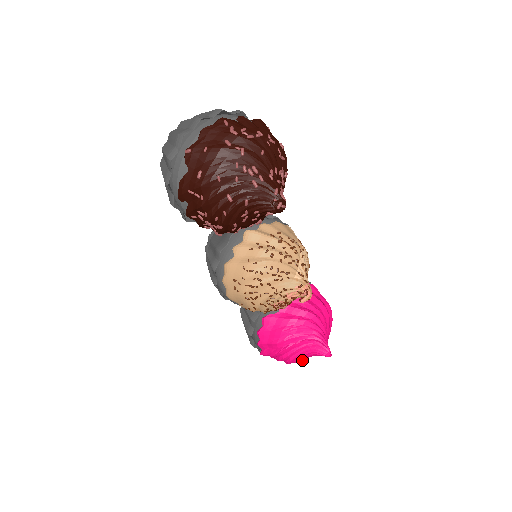
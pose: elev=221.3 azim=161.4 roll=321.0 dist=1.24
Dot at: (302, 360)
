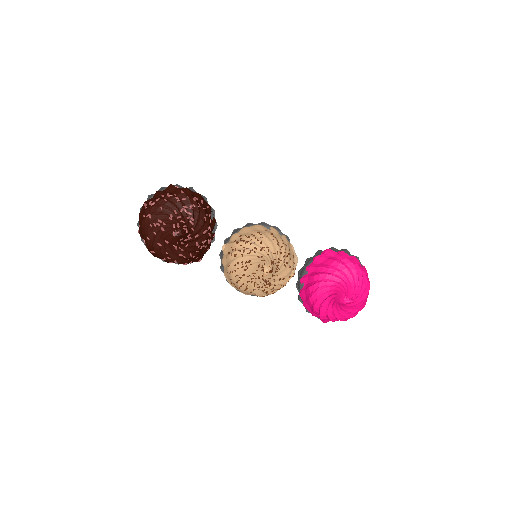
Dot at: (351, 313)
